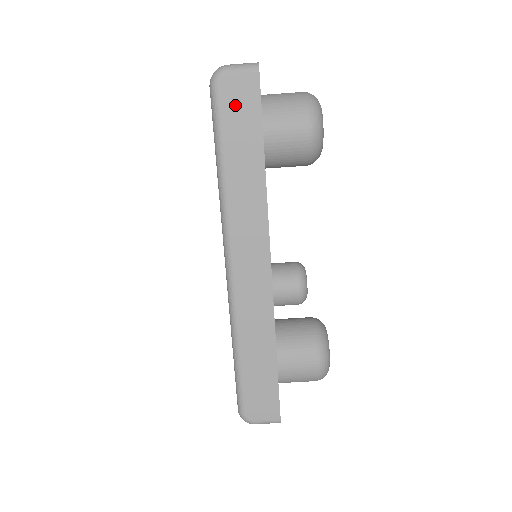
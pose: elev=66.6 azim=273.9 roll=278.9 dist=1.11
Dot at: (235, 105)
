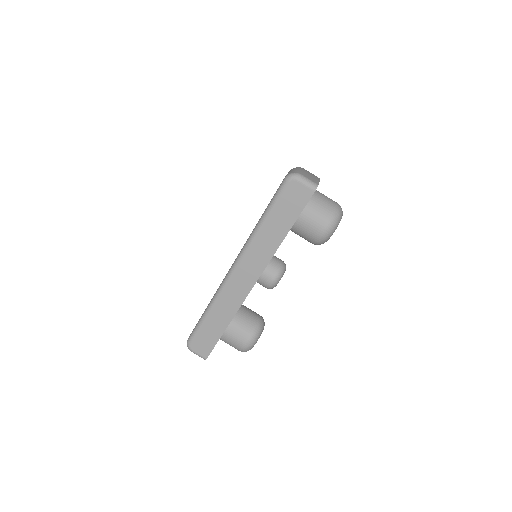
Dot at: (290, 199)
